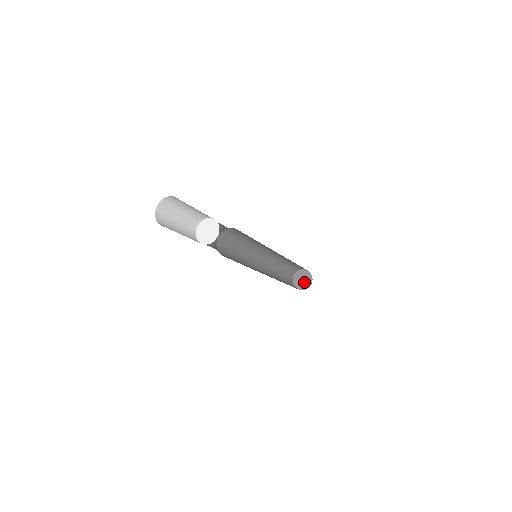
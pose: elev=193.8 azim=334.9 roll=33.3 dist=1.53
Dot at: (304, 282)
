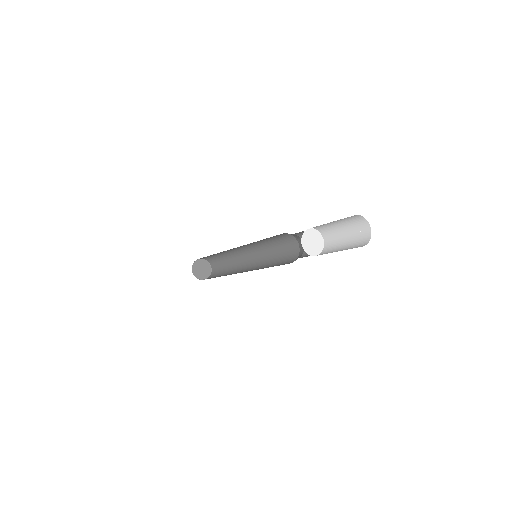
Dot at: (201, 272)
